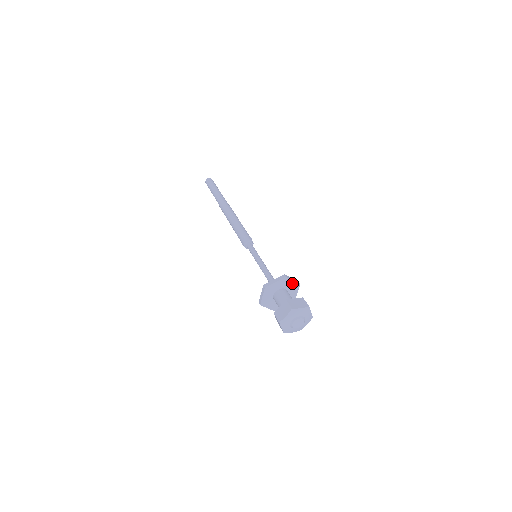
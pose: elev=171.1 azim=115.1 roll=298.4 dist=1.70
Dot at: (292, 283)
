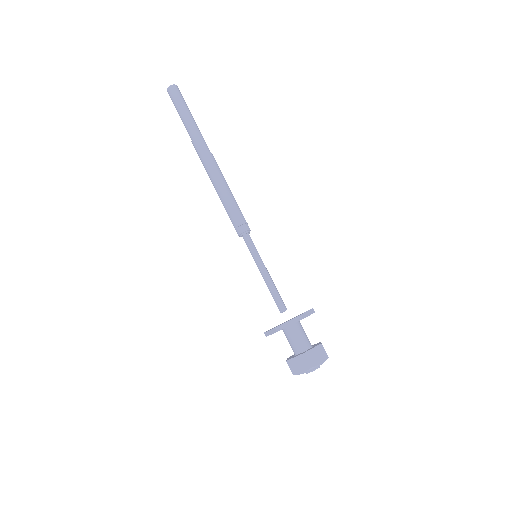
Dot at: occluded
